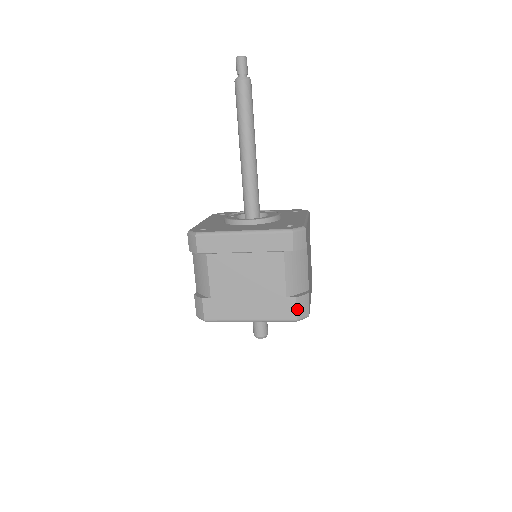
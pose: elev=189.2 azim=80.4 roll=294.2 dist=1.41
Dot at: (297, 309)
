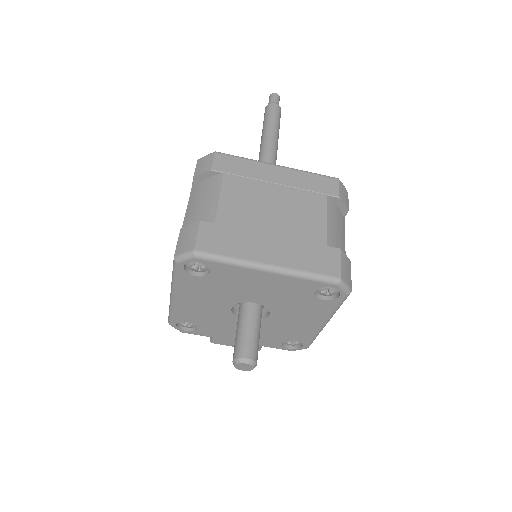
Dot at: (341, 265)
